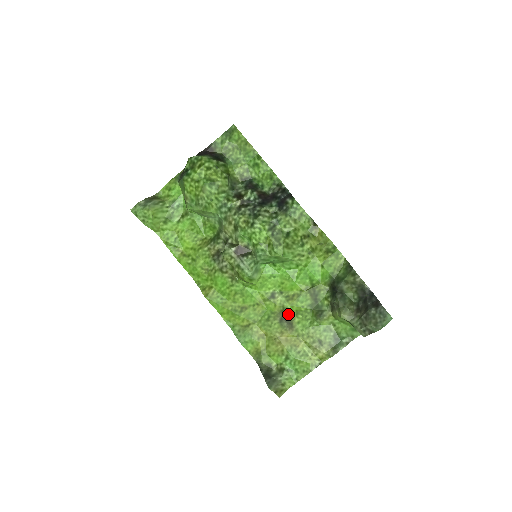
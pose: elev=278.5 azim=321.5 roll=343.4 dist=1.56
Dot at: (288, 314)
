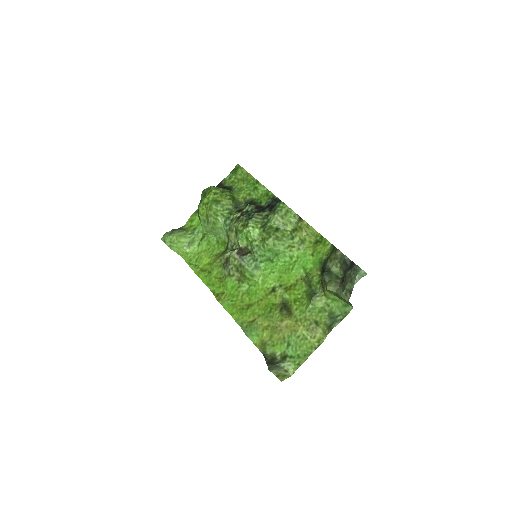
Dot at: (287, 304)
